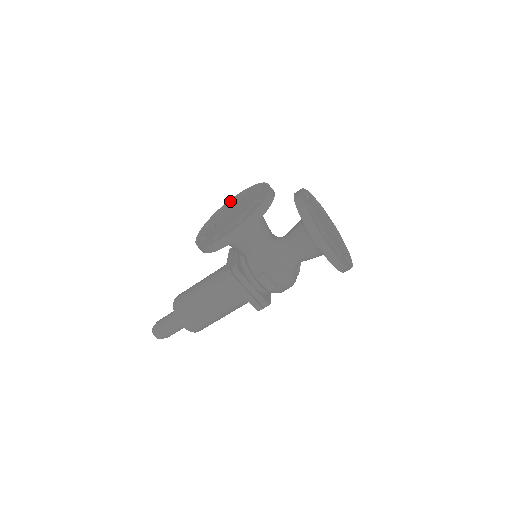
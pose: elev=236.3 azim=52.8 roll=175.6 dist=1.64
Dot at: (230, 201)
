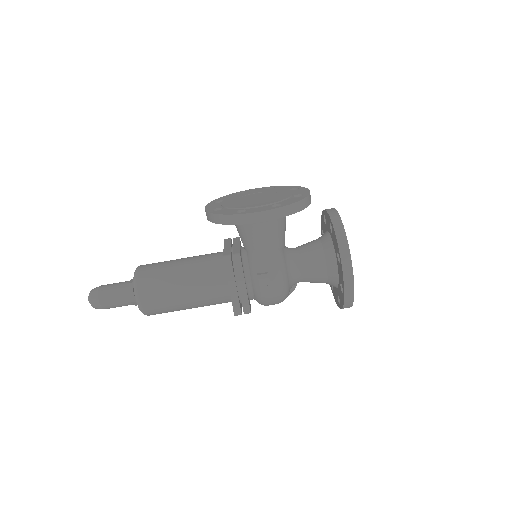
Dot at: (249, 190)
